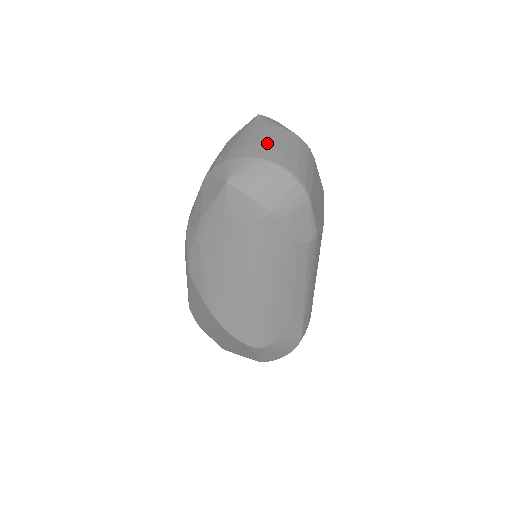
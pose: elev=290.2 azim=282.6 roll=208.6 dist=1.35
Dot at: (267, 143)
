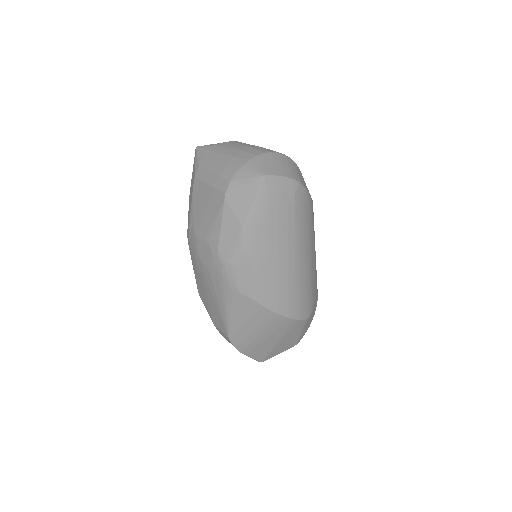
Dot at: (246, 148)
